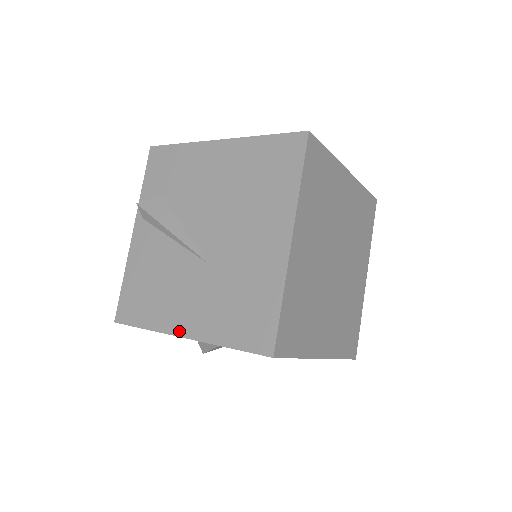
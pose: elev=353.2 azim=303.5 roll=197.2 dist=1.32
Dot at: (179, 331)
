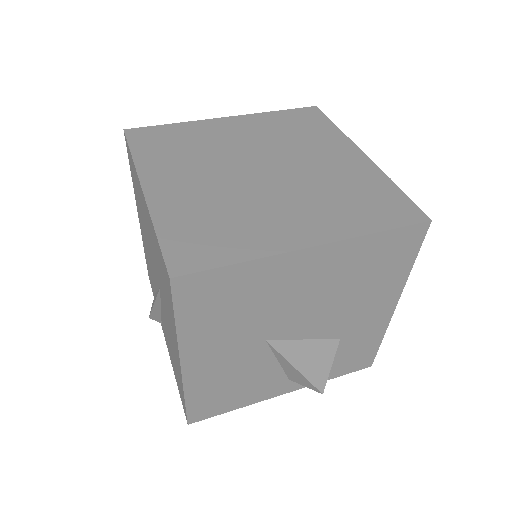
Dot at: (179, 365)
